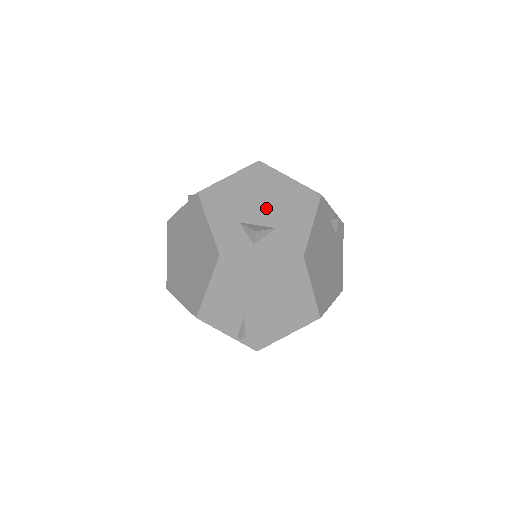
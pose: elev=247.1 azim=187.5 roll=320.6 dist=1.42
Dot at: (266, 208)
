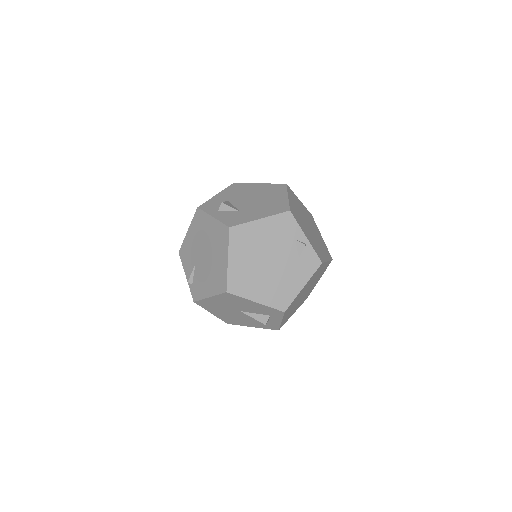
Dot at: (251, 202)
